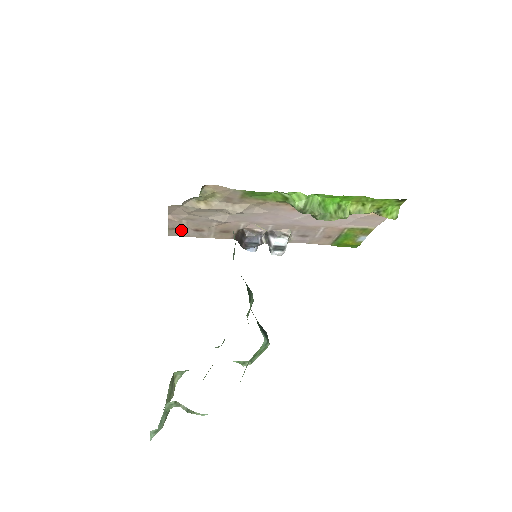
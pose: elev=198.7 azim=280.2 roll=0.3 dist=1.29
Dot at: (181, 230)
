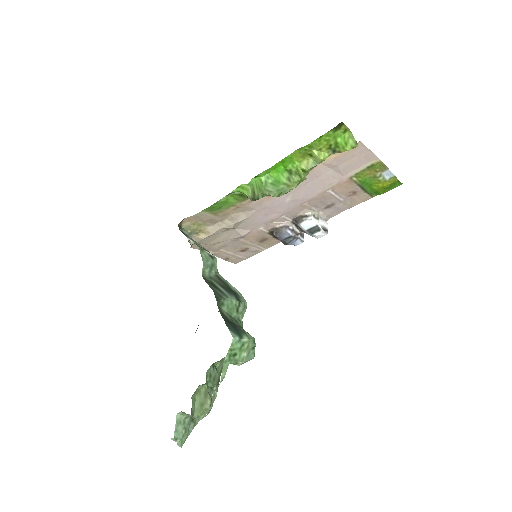
Dot at: (234, 256)
